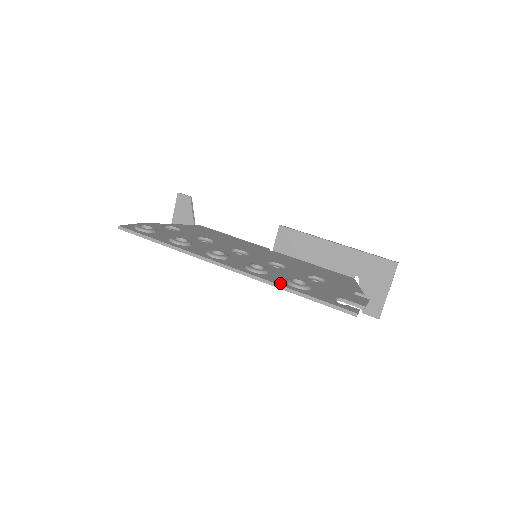
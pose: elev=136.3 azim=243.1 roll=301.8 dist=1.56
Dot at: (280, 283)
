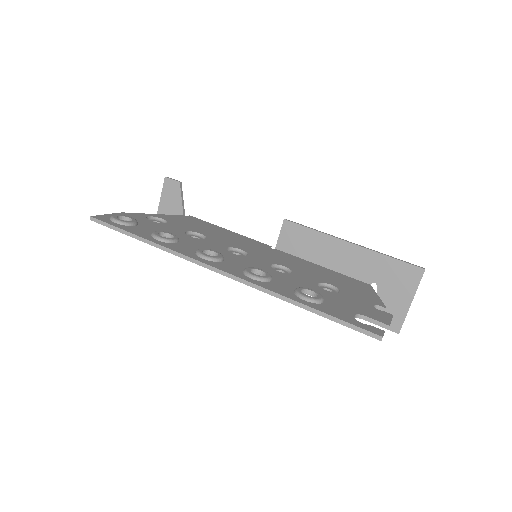
Dot at: (286, 294)
